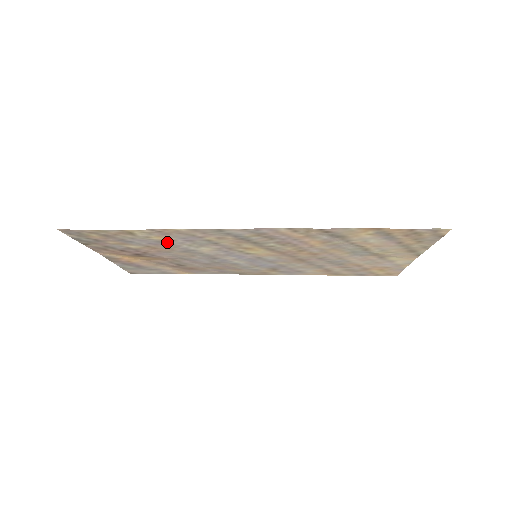
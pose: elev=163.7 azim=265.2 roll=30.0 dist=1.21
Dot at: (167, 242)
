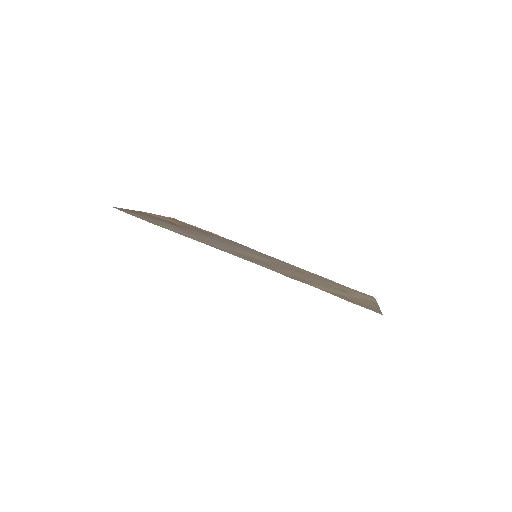
Dot at: (188, 233)
